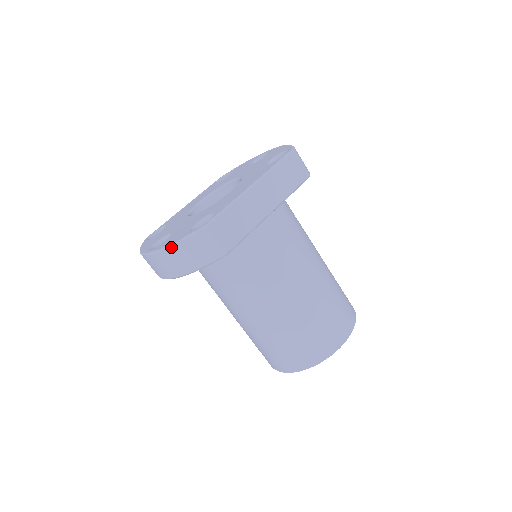
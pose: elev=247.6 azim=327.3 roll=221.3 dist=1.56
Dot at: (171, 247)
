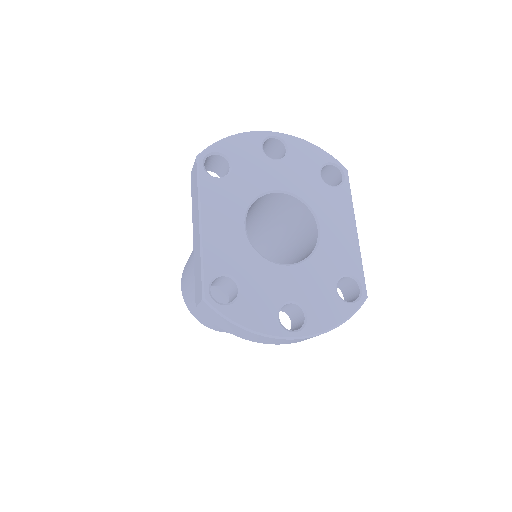
Dot at: occluded
